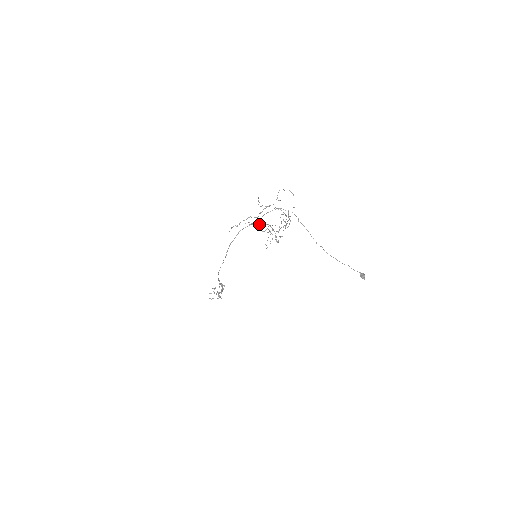
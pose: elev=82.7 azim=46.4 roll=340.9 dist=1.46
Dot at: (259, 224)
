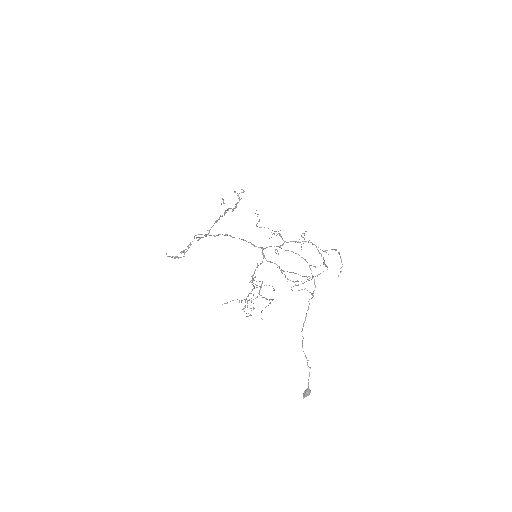
Dot at: occluded
